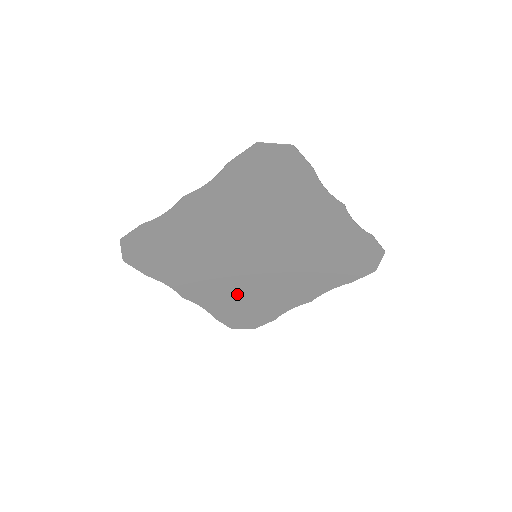
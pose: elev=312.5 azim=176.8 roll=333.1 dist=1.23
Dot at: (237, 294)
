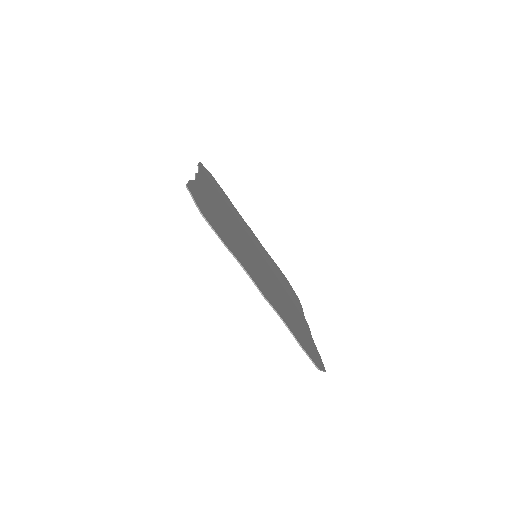
Dot at: occluded
